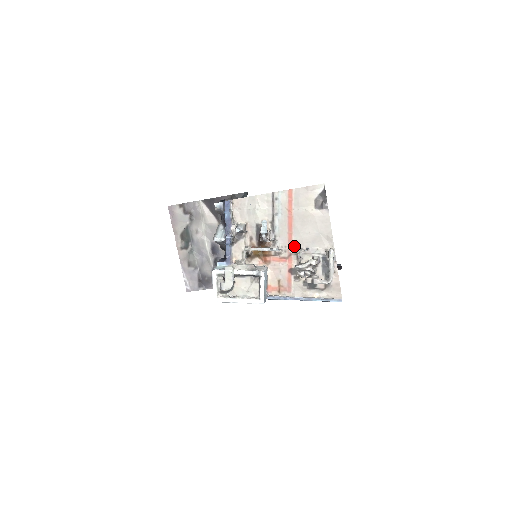
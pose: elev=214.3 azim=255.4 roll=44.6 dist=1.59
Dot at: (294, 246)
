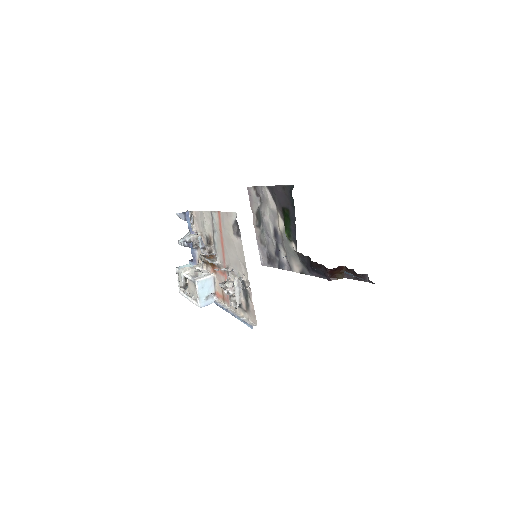
Dot at: (226, 264)
